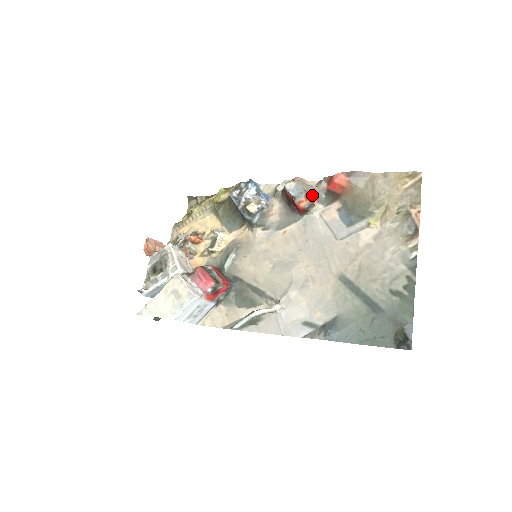
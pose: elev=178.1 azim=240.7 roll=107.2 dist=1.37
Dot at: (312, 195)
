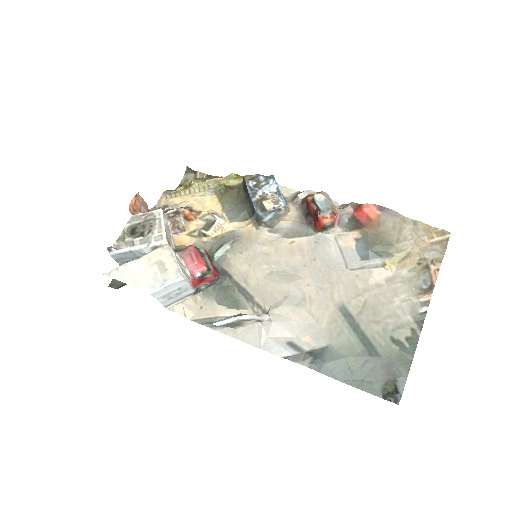
Dot at: (337, 215)
